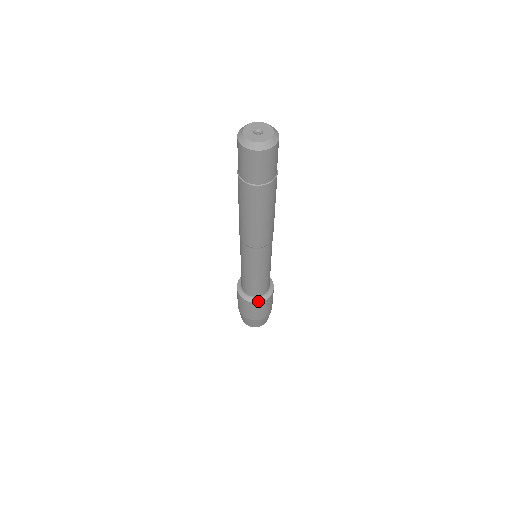
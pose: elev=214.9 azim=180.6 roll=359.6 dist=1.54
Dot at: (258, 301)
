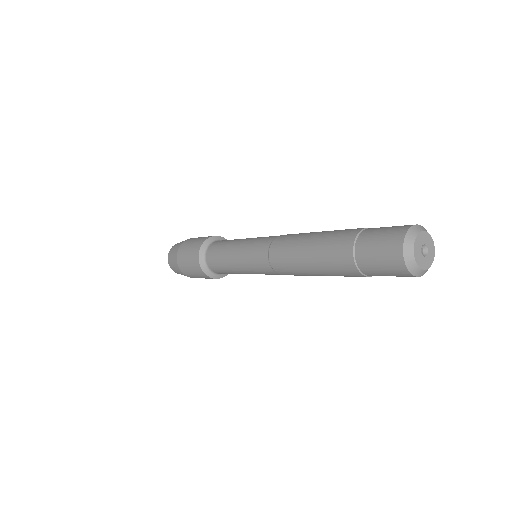
Dot at: (209, 274)
